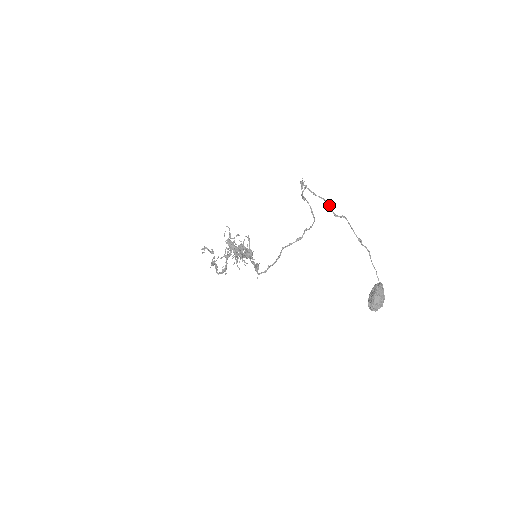
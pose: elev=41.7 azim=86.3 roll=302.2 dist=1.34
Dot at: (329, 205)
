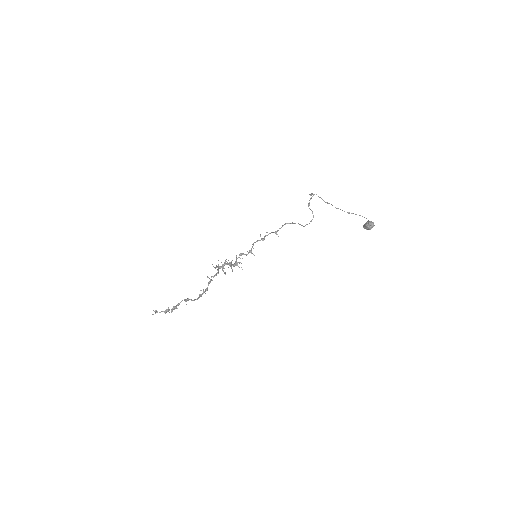
Dot at: (327, 202)
